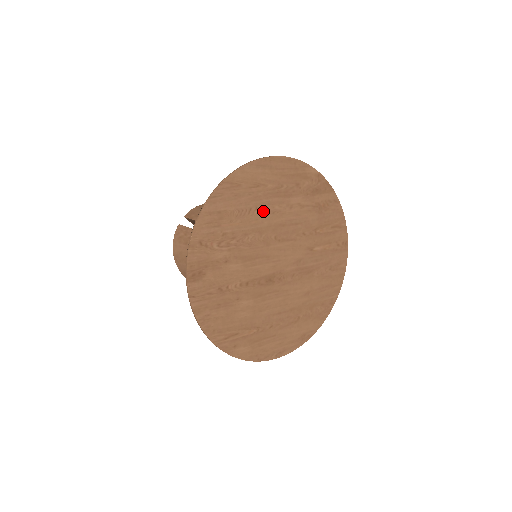
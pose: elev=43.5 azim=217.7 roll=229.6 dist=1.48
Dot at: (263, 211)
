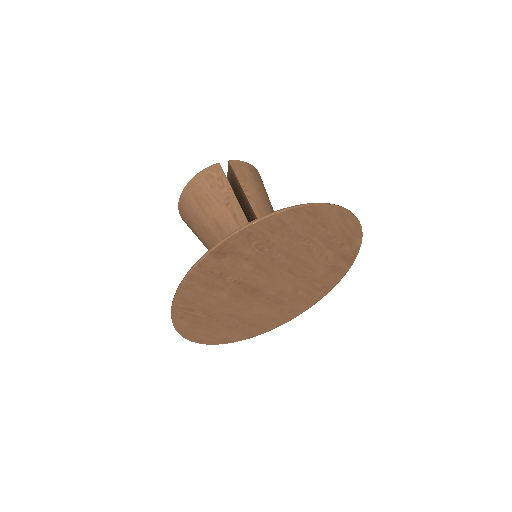
Dot at: (306, 245)
